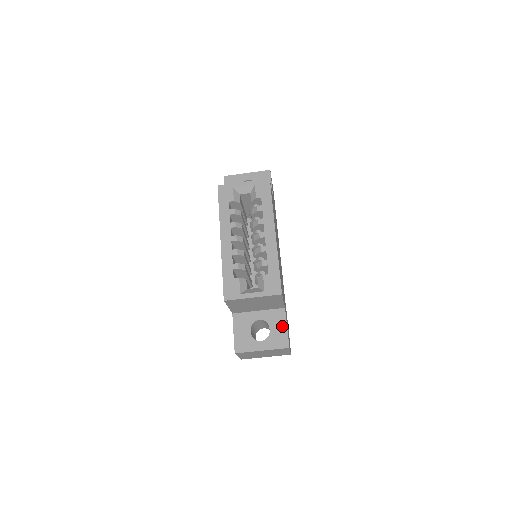
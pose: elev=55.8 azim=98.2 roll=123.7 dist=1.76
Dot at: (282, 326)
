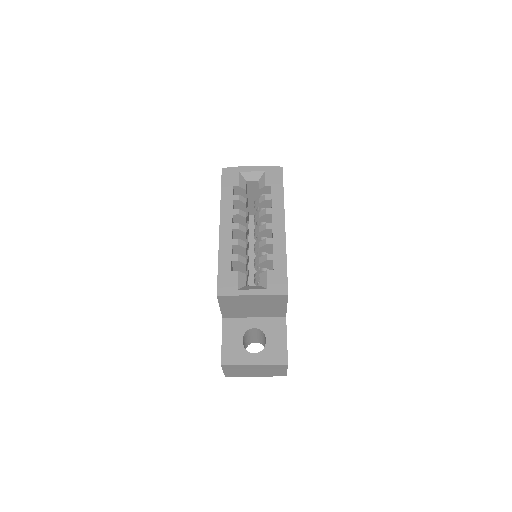
Dot at: (281, 338)
